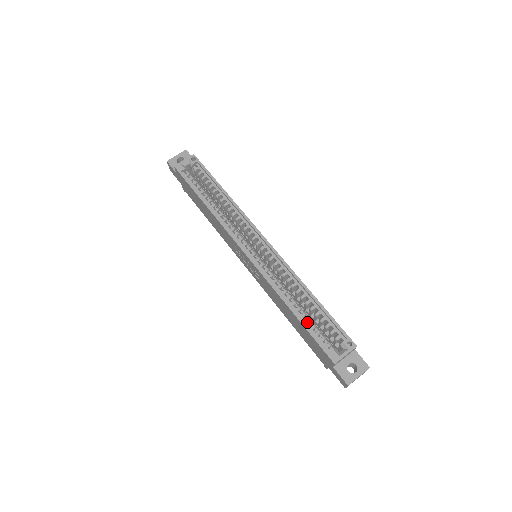
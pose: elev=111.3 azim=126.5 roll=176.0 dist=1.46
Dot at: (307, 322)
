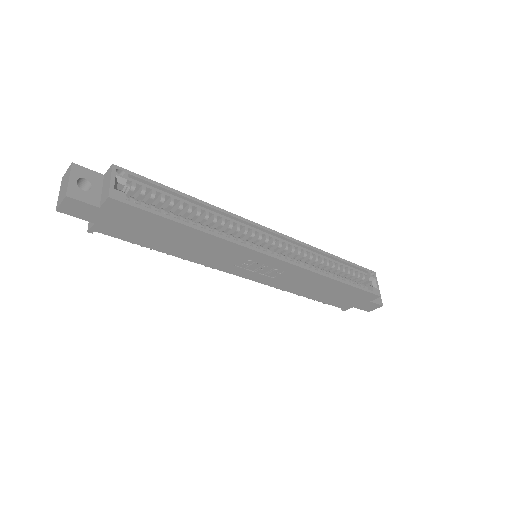
Dot at: (347, 281)
